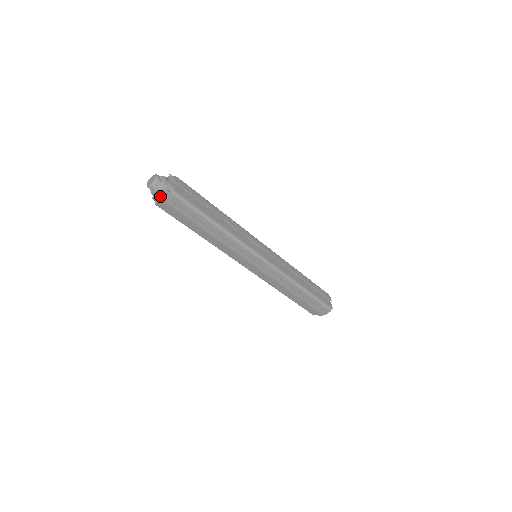
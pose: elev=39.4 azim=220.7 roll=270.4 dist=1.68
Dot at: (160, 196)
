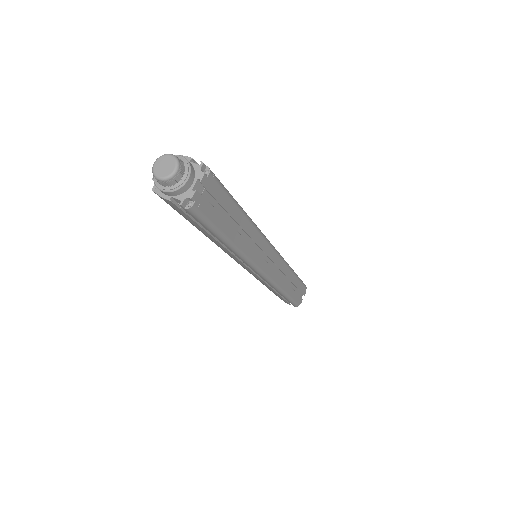
Dot at: (166, 198)
